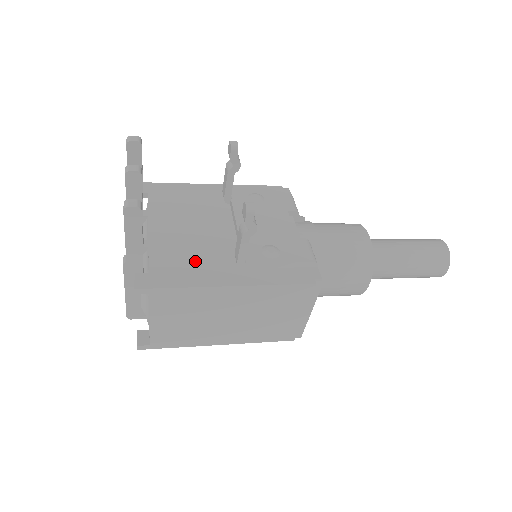
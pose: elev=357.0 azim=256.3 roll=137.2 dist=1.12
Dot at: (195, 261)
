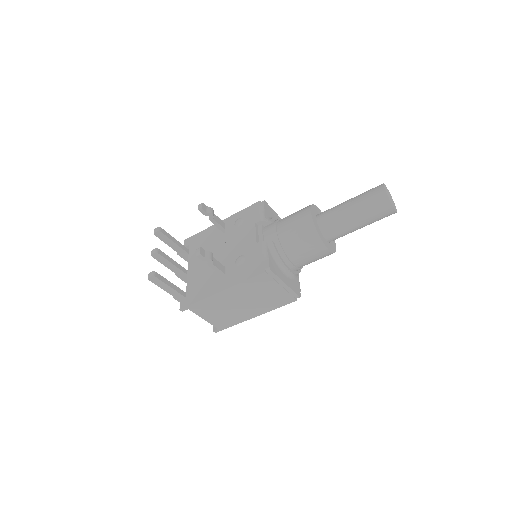
Dot at: (206, 282)
